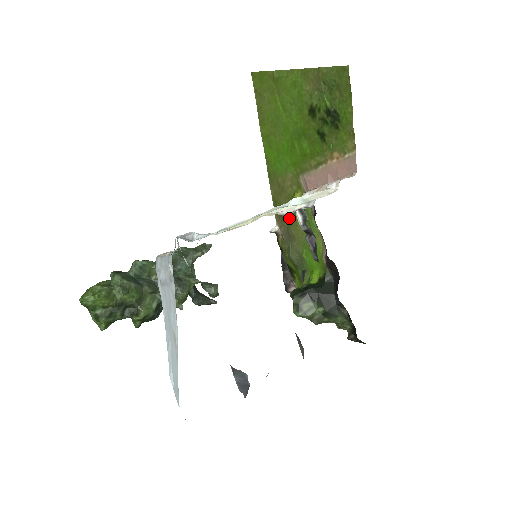
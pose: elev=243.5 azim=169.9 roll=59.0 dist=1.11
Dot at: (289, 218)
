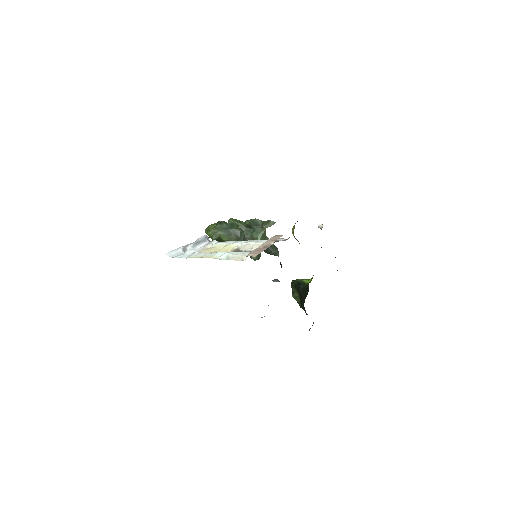
Dot at: occluded
